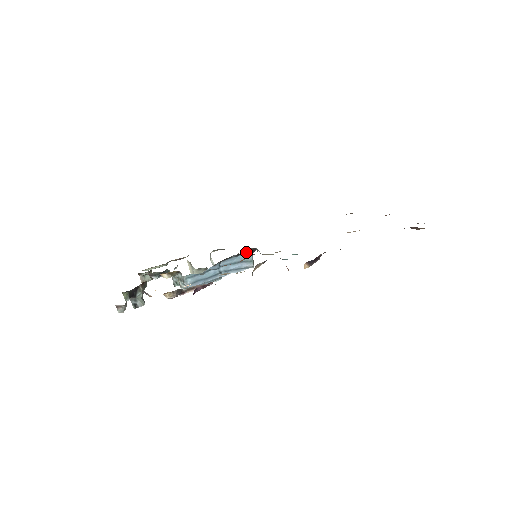
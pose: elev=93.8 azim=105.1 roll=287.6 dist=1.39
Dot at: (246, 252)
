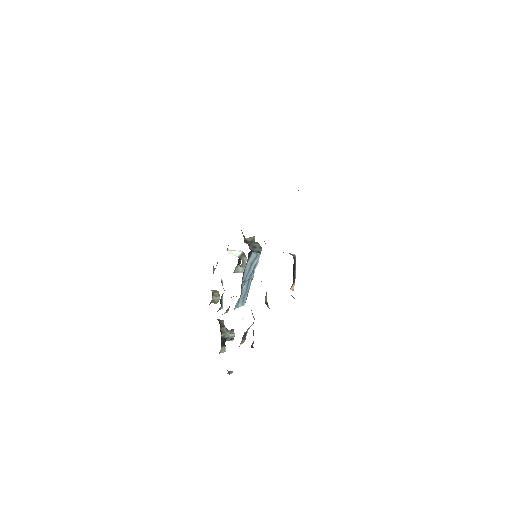
Dot at: (248, 259)
